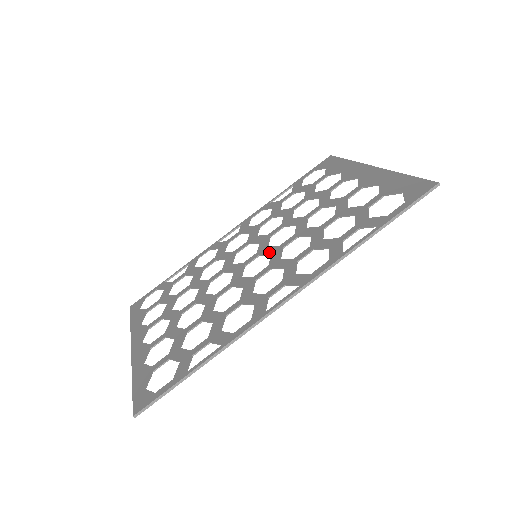
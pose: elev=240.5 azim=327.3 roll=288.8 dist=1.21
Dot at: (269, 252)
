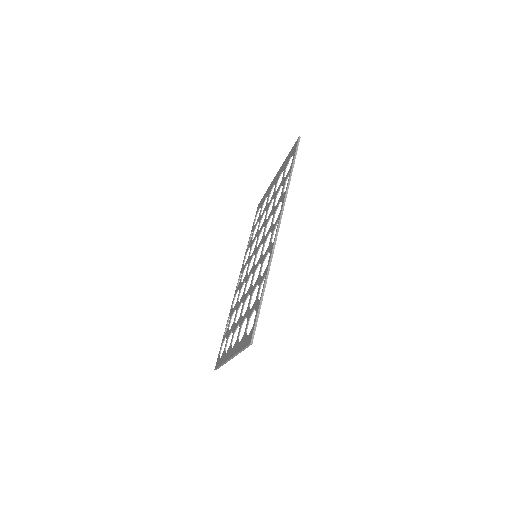
Dot at: (260, 245)
